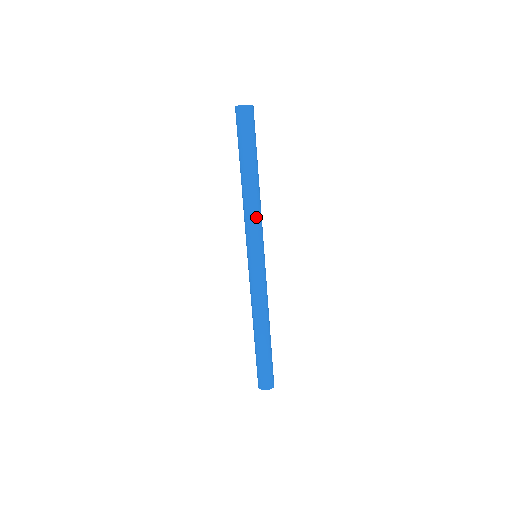
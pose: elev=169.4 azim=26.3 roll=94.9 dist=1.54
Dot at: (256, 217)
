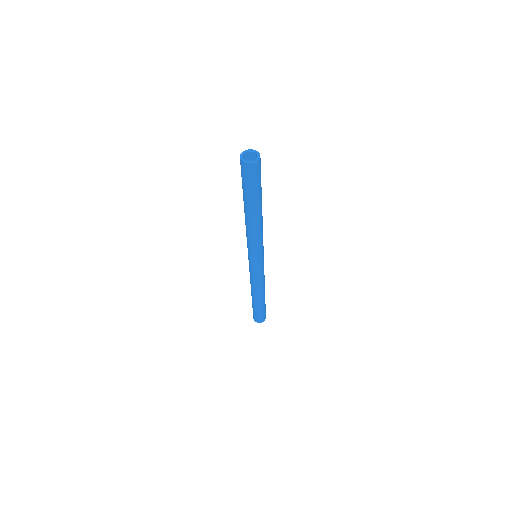
Dot at: occluded
